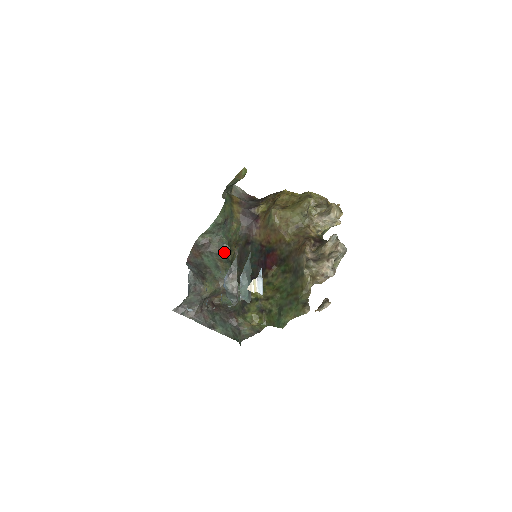
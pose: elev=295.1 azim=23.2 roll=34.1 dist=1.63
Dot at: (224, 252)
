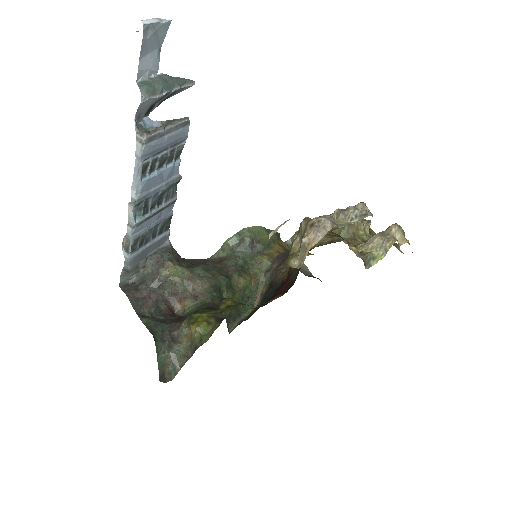
Dot at: (231, 272)
